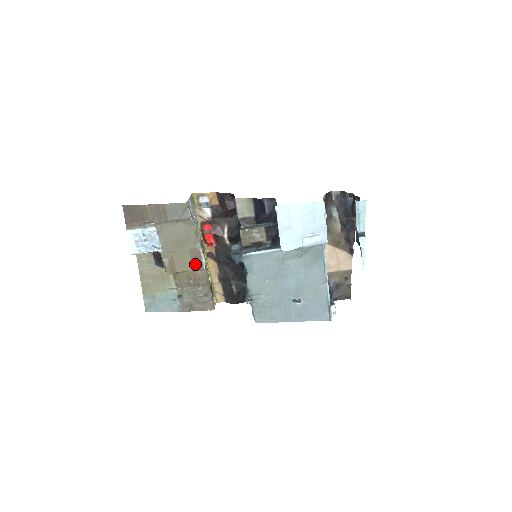
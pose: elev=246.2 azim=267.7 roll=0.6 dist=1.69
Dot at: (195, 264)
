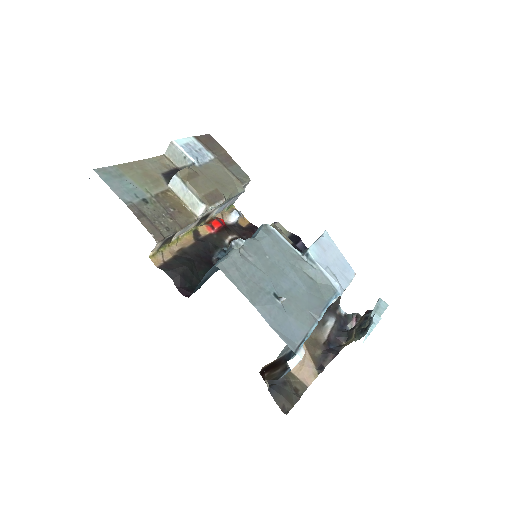
Dot at: (208, 197)
